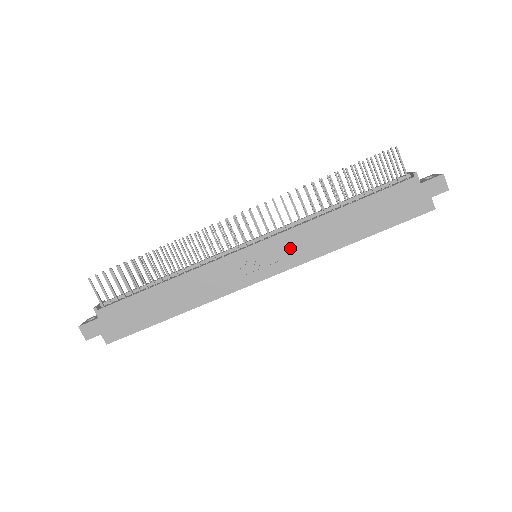
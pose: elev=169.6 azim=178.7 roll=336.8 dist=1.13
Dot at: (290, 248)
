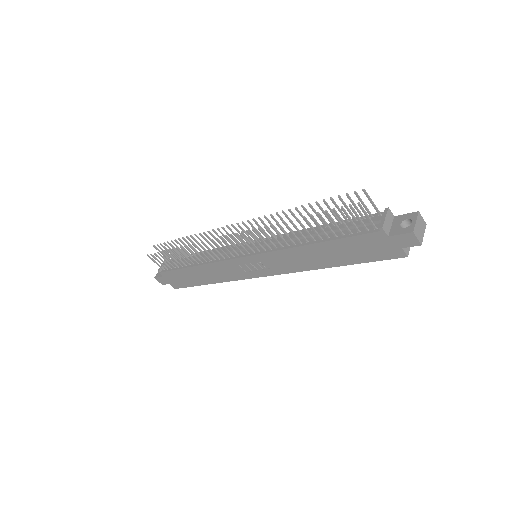
Dot at: (276, 263)
